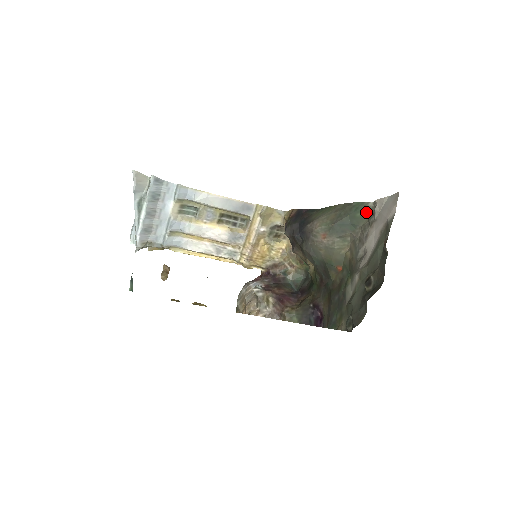
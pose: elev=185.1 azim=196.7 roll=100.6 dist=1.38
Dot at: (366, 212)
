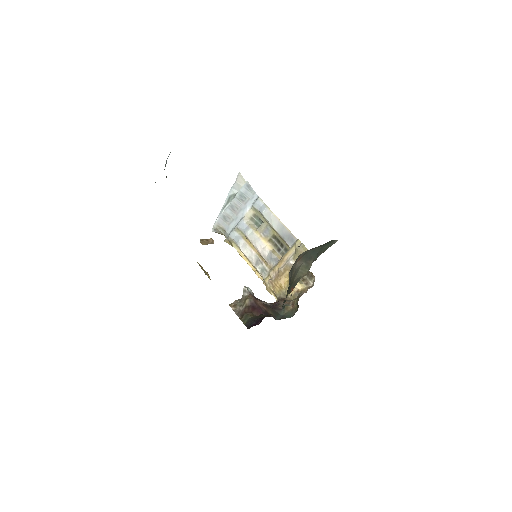
Dot at: (330, 245)
